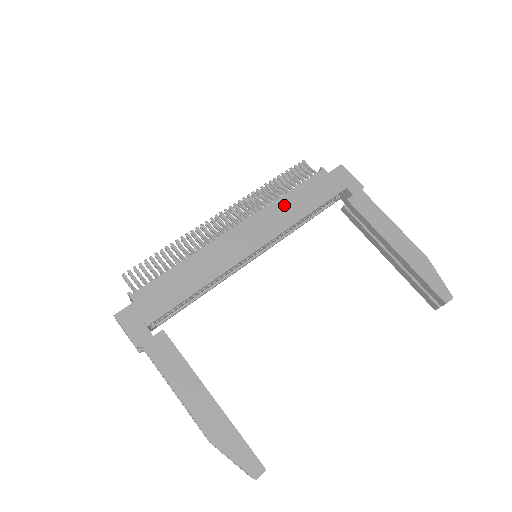
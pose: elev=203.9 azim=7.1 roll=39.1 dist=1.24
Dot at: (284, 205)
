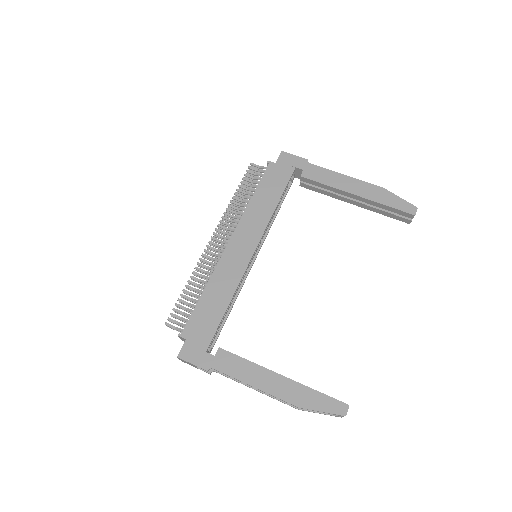
Dot at: (256, 206)
